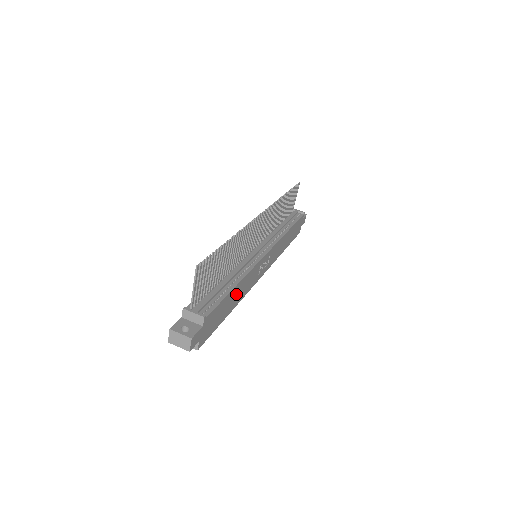
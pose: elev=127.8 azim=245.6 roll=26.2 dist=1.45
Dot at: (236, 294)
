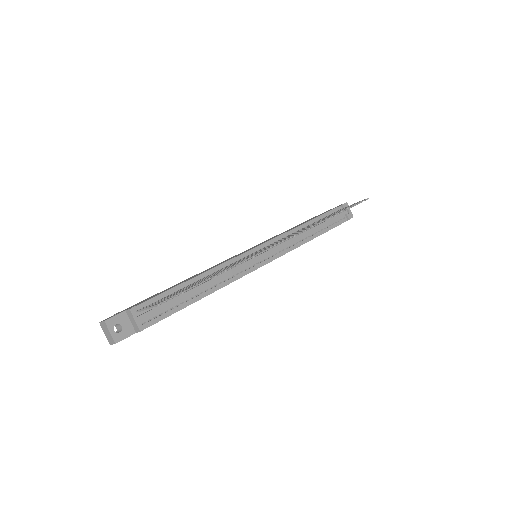
Dot at: occluded
